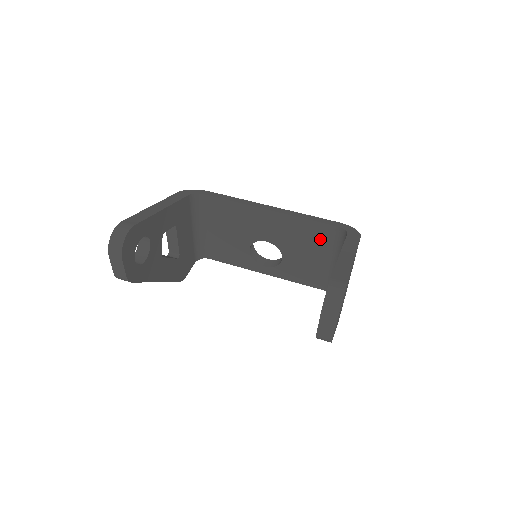
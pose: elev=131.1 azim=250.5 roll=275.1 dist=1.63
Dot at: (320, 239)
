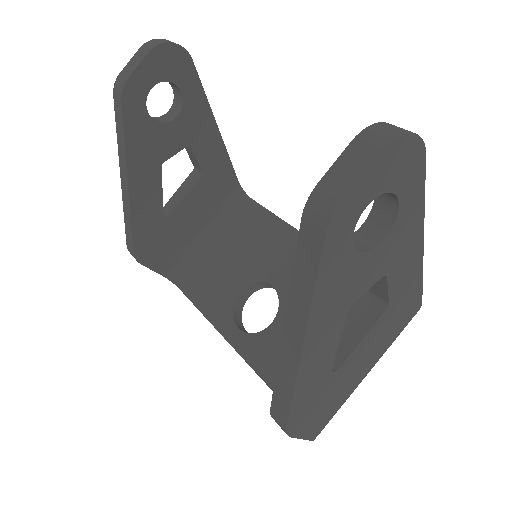
Dot at: occluded
